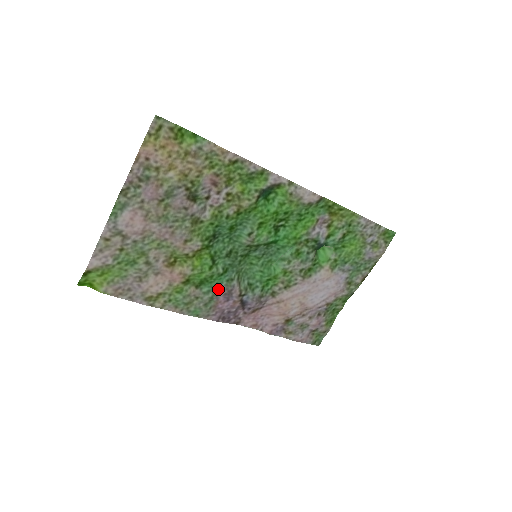
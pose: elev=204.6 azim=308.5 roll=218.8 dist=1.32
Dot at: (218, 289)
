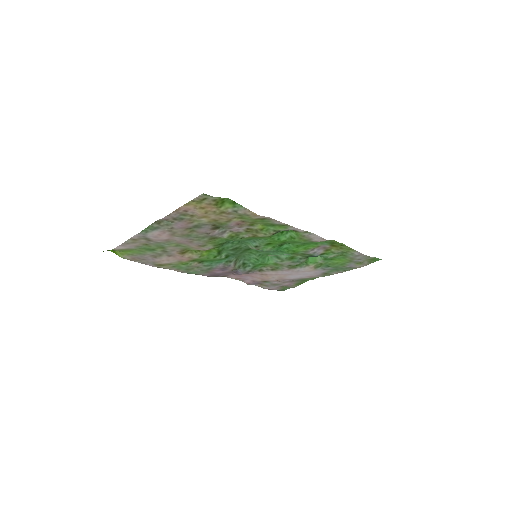
Dot at: (217, 265)
